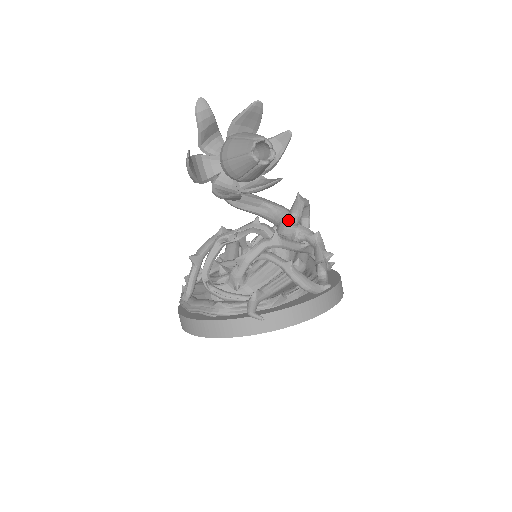
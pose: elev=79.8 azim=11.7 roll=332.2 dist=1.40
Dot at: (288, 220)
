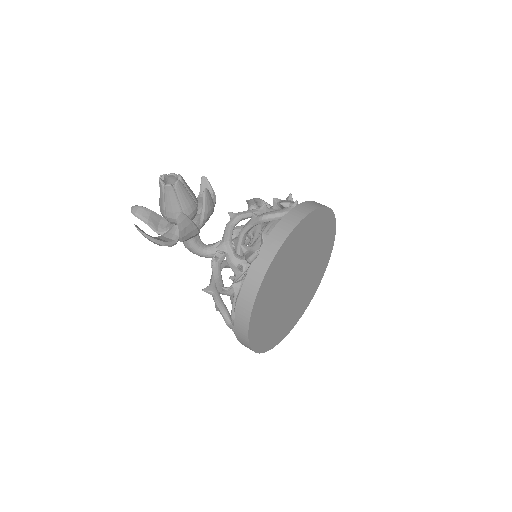
Dot at: occluded
